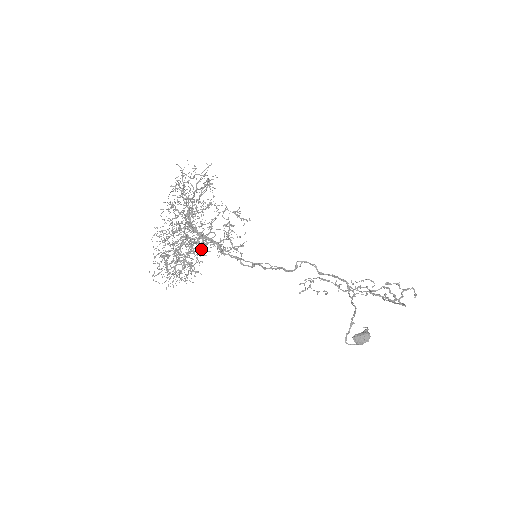
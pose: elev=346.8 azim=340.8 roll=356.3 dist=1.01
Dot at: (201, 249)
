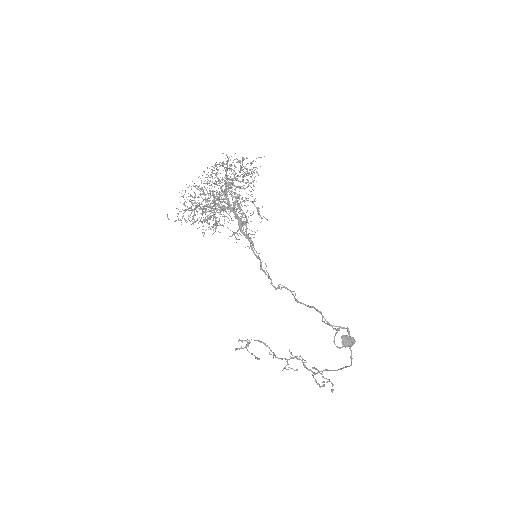
Dot at: (233, 211)
